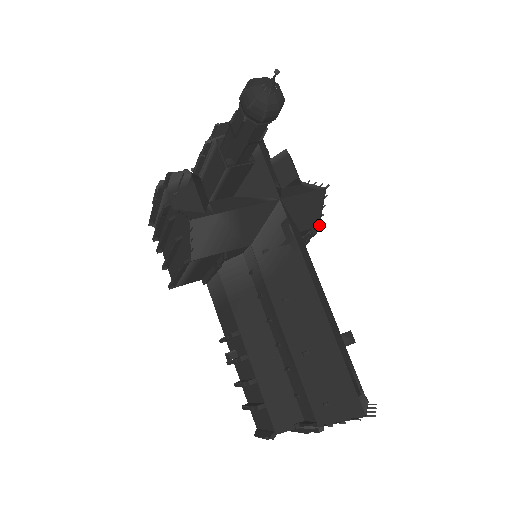
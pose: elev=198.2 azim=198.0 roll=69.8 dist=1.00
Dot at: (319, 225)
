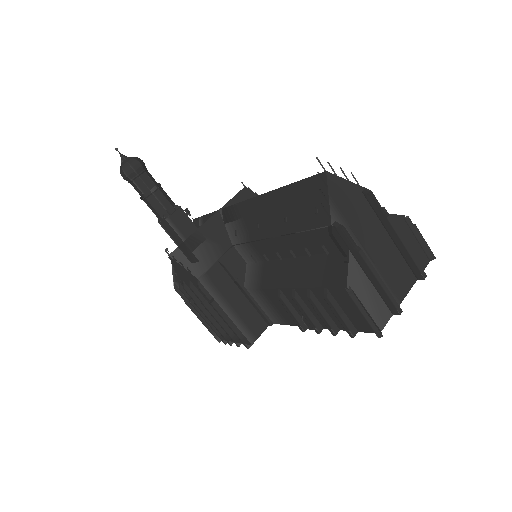
Dot at: occluded
